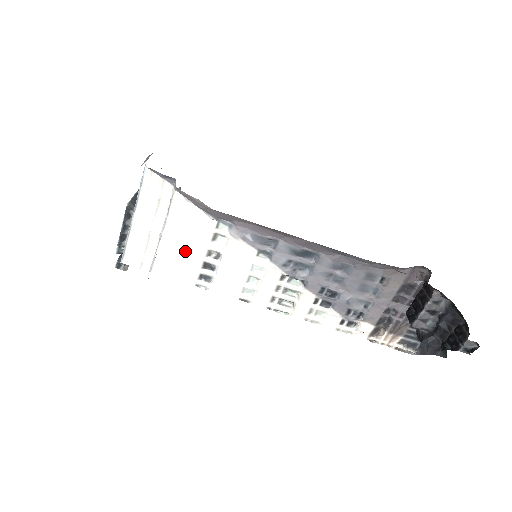
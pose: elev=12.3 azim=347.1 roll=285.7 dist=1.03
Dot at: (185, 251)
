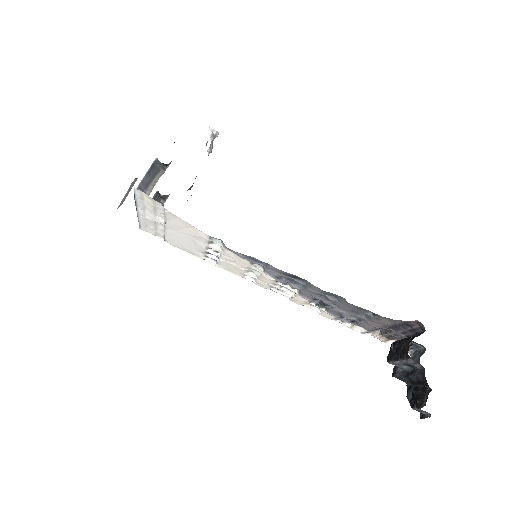
Dot at: (188, 241)
